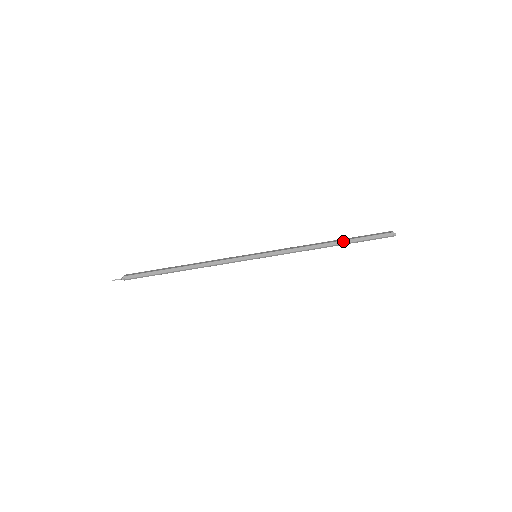
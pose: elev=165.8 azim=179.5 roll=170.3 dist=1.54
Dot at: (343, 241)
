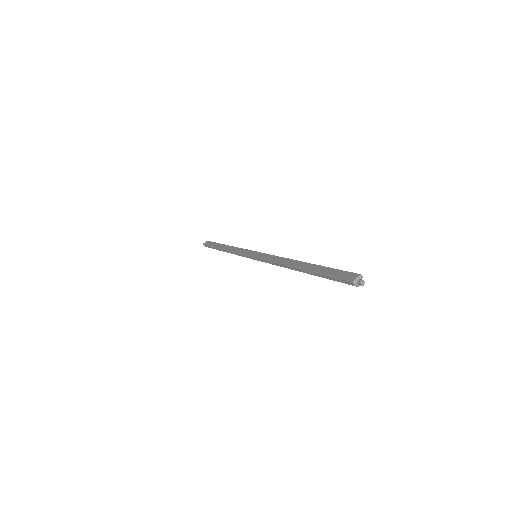
Dot at: (306, 270)
